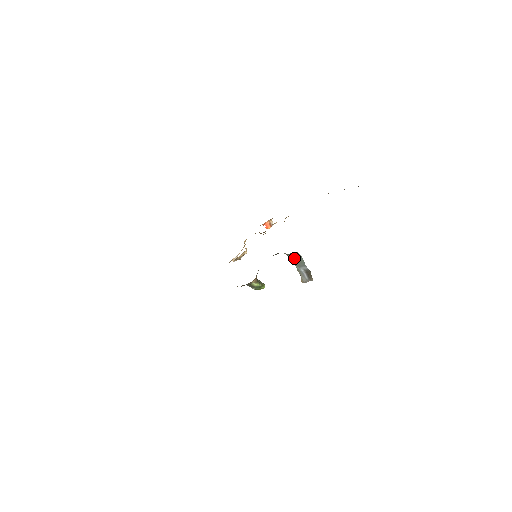
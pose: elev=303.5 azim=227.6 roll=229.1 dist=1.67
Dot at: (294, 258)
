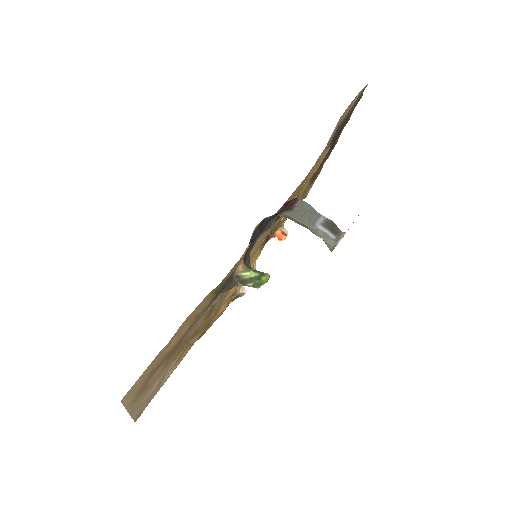
Dot at: (298, 214)
